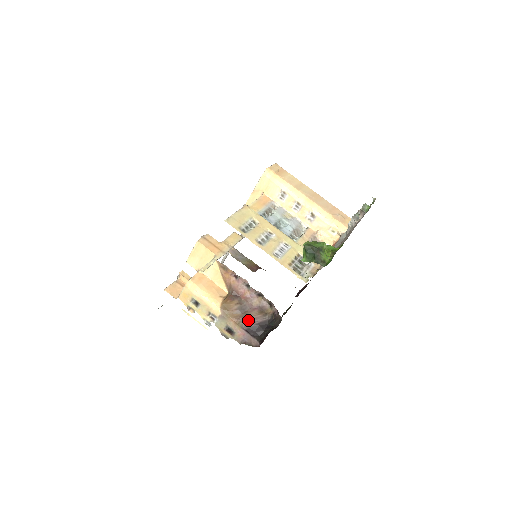
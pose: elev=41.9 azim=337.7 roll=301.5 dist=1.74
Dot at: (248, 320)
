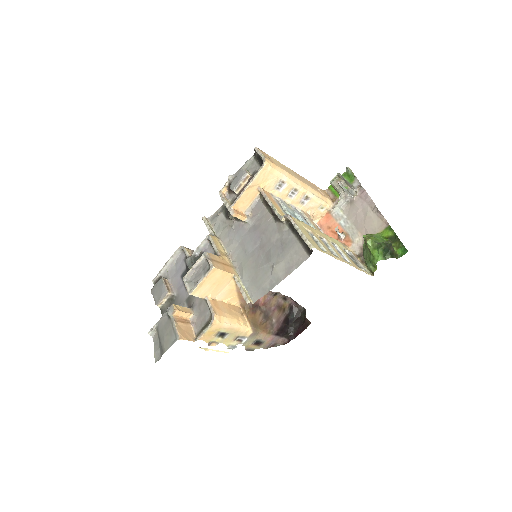
Dot at: (275, 324)
